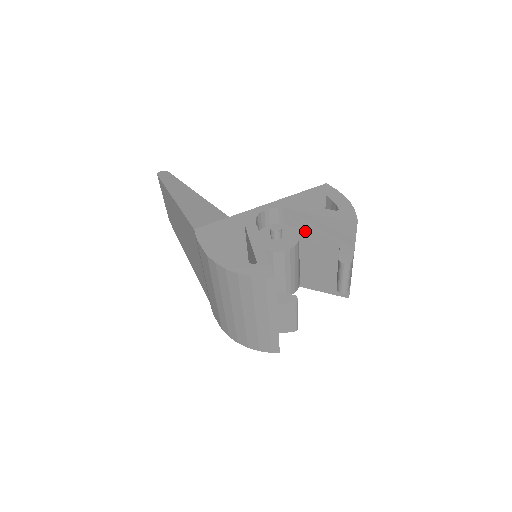
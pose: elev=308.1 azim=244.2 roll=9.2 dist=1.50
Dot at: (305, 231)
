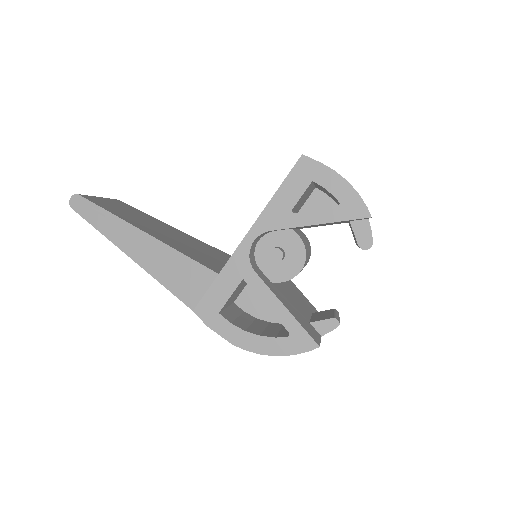
Dot at: occluded
